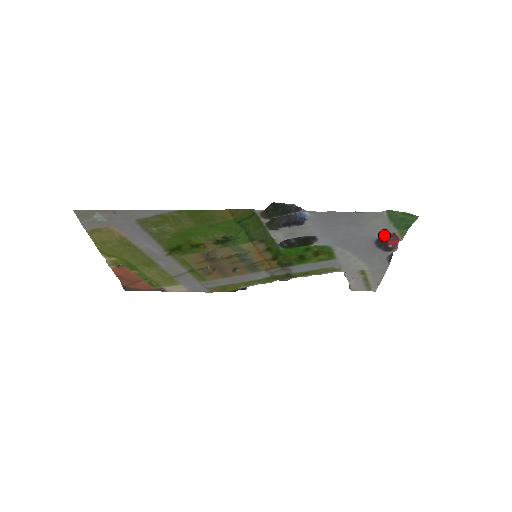
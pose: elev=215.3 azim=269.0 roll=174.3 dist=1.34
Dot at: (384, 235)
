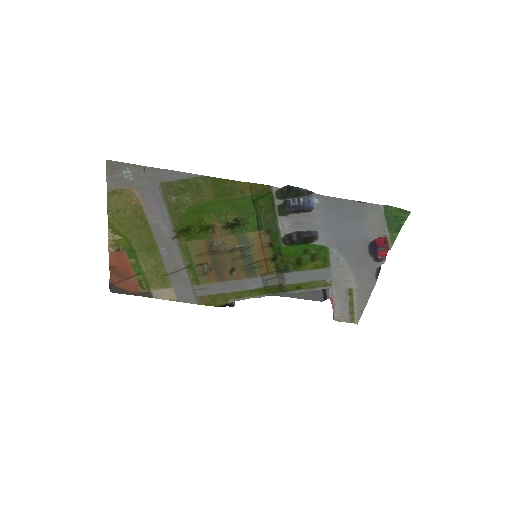
Dot at: (375, 244)
